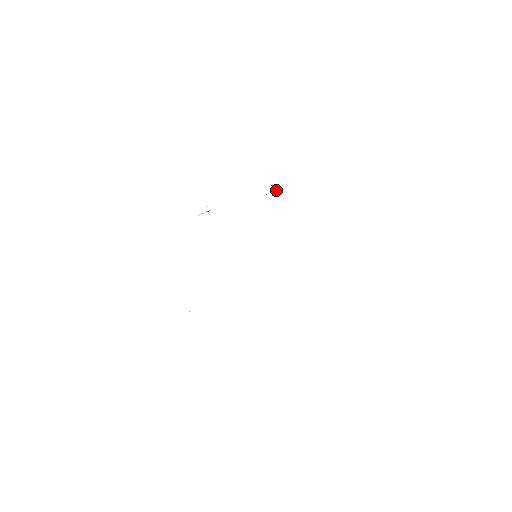
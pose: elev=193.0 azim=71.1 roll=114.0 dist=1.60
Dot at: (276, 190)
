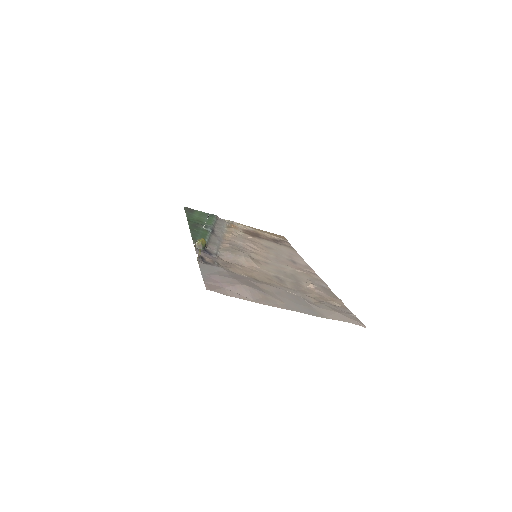
Dot at: (201, 246)
